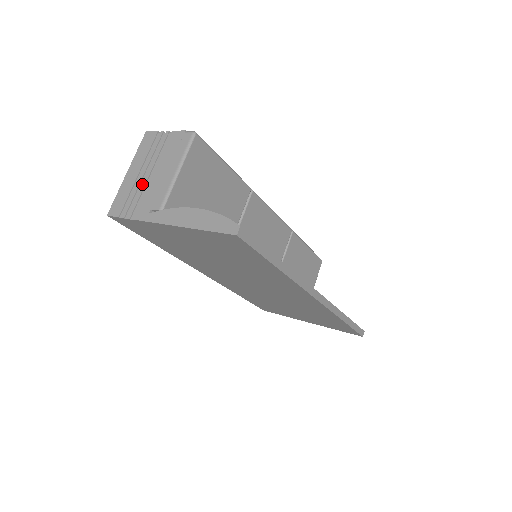
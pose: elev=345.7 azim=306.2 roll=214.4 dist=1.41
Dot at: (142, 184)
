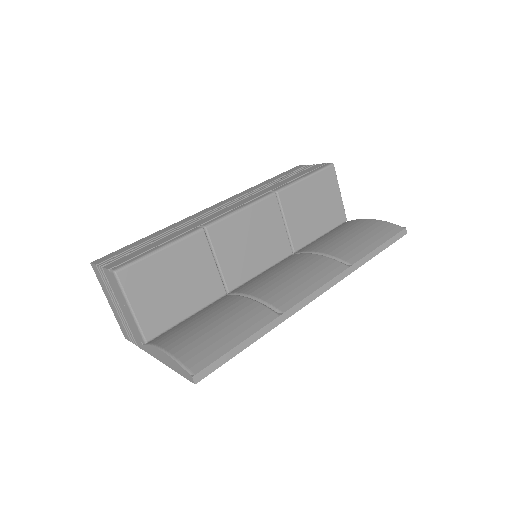
Dot at: (122, 317)
